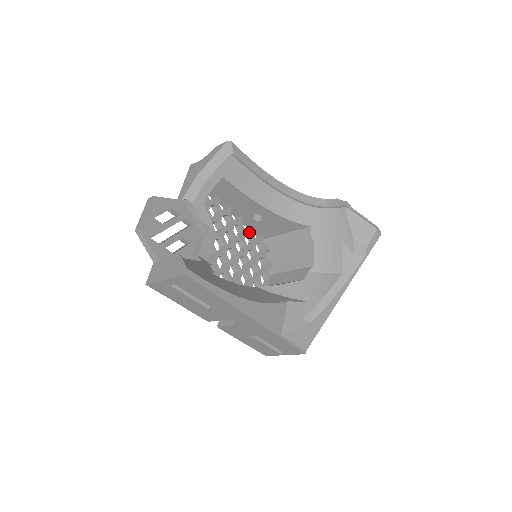
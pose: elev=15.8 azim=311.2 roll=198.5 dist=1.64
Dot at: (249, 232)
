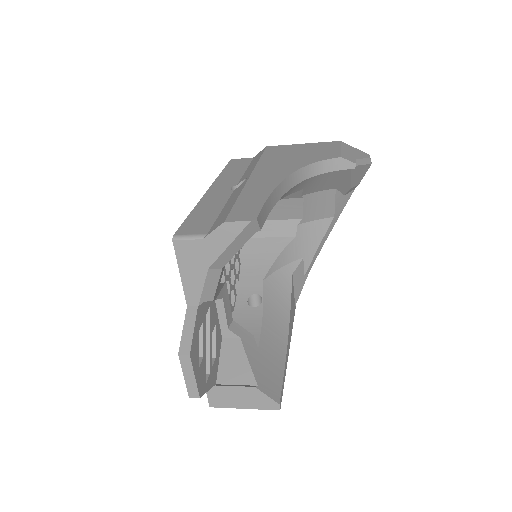
Dot at: occluded
